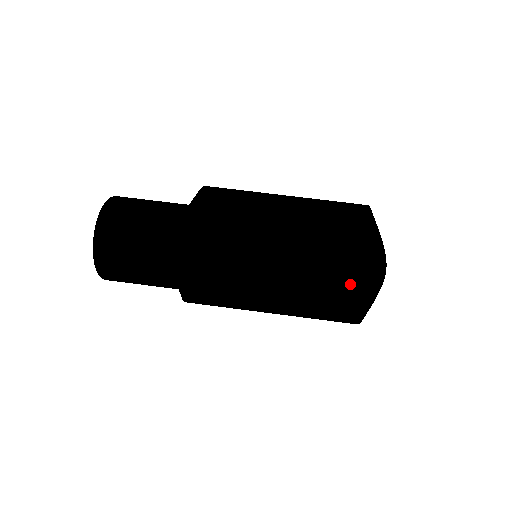
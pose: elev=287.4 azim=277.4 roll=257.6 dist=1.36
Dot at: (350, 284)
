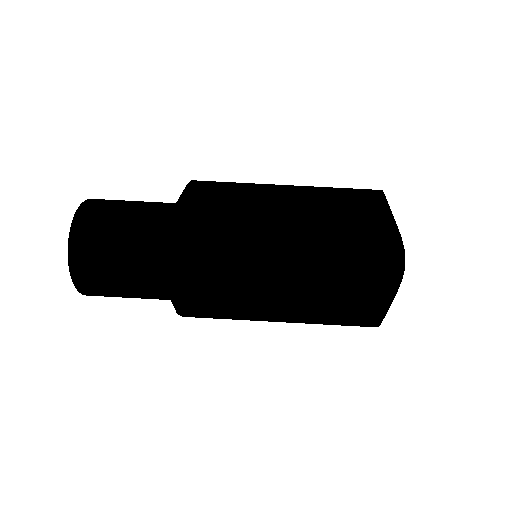
Dot at: (368, 282)
